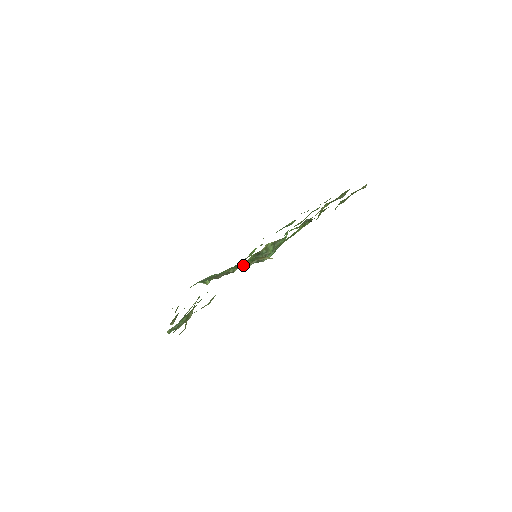
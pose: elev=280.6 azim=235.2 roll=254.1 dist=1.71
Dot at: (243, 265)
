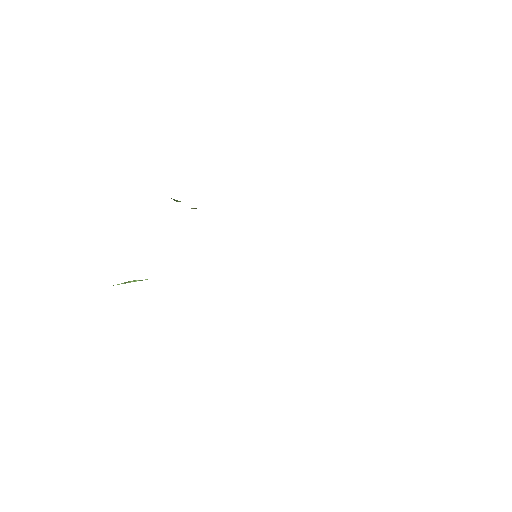
Dot at: occluded
